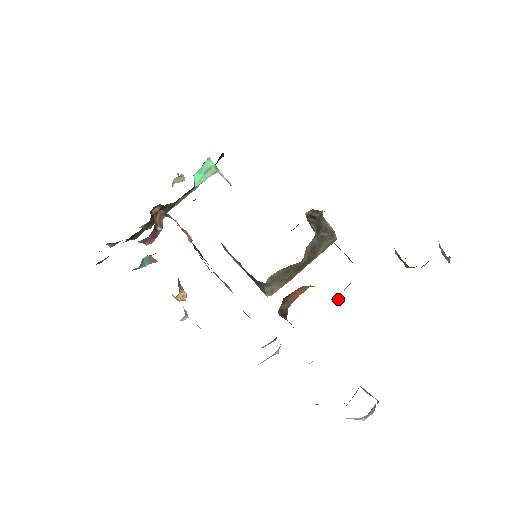
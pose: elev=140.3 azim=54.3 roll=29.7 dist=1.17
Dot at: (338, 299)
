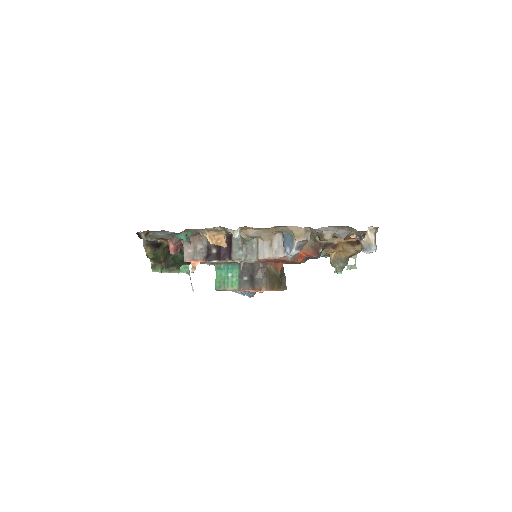
Dot at: (321, 248)
